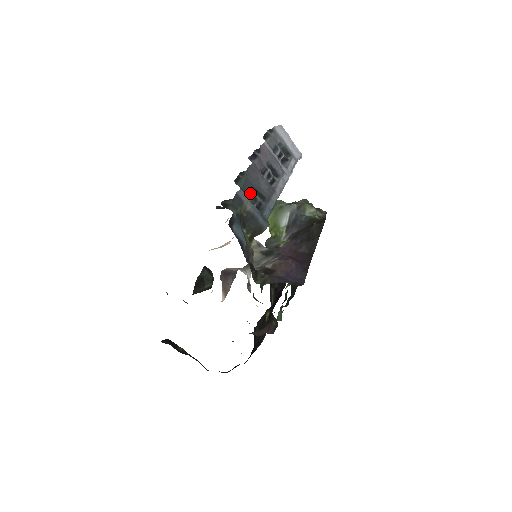
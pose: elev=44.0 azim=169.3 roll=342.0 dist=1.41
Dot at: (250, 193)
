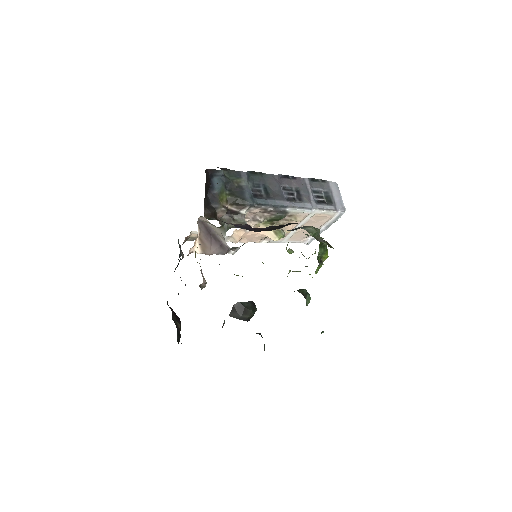
Dot at: (258, 186)
